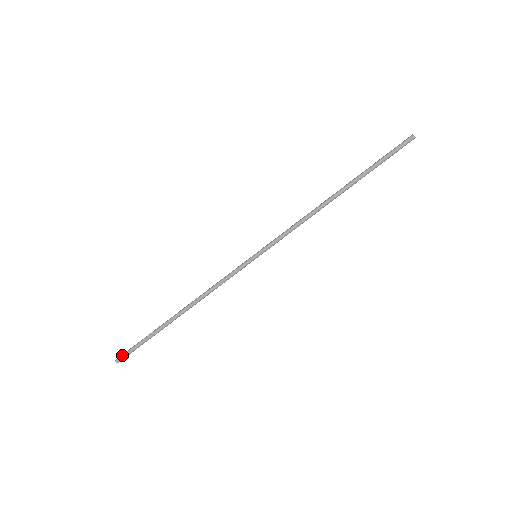
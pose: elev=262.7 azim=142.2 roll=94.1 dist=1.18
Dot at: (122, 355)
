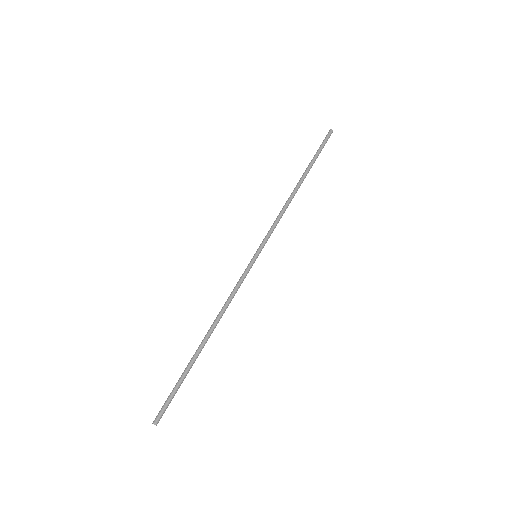
Dot at: (159, 413)
